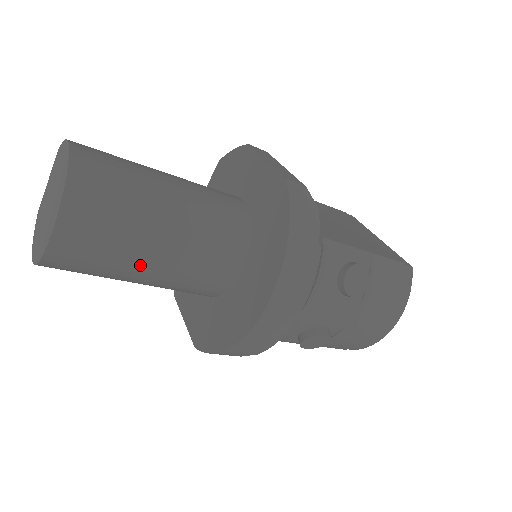
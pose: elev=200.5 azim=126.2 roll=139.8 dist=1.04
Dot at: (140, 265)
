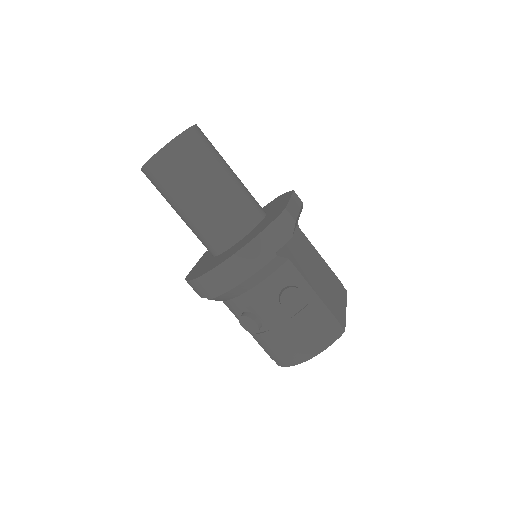
Dot at: (183, 201)
